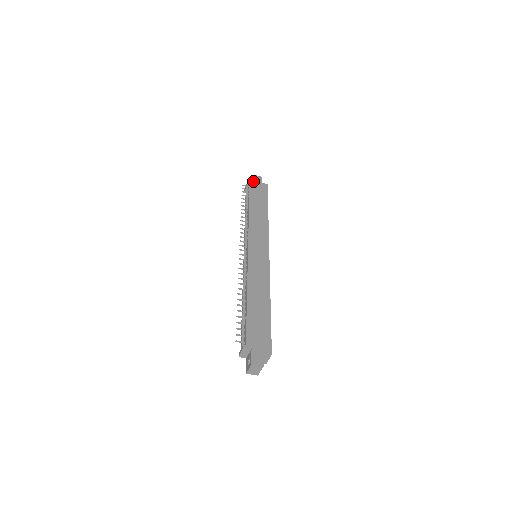
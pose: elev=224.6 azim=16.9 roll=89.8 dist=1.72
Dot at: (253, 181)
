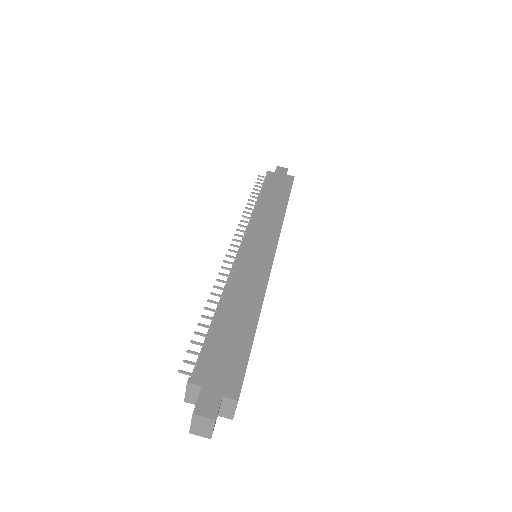
Dot at: (274, 172)
